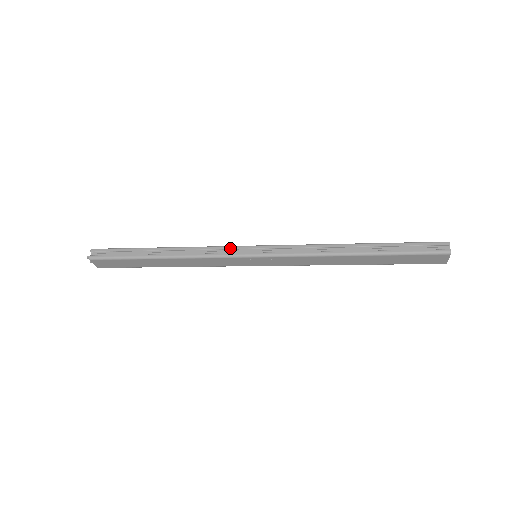
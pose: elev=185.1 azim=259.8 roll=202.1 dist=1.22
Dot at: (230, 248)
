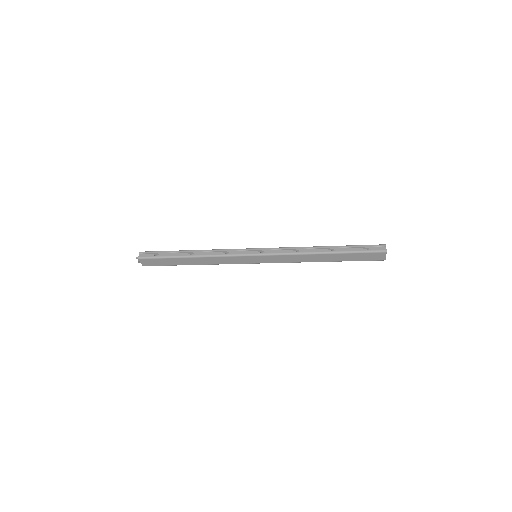
Dot at: (238, 250)
